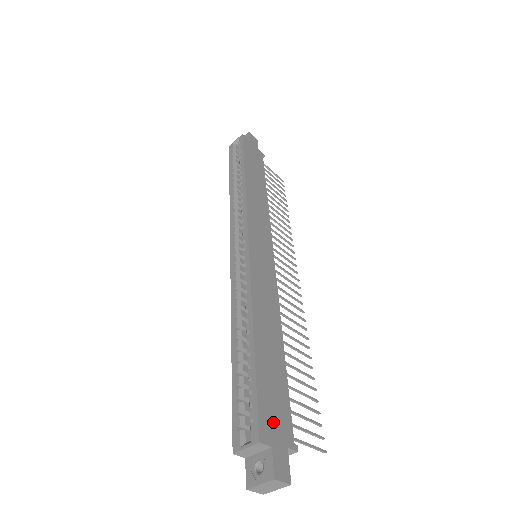
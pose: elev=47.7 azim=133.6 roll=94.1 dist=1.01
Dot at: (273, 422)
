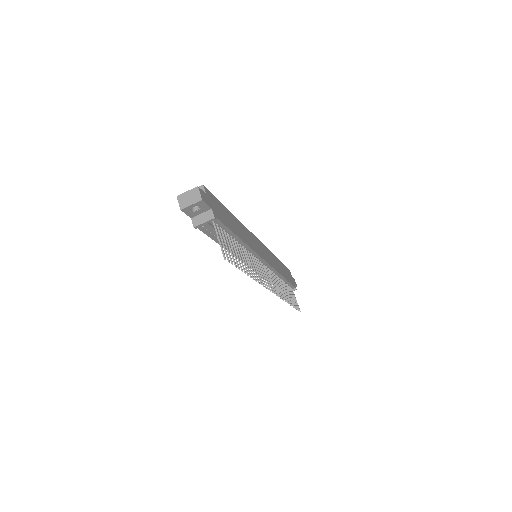
Dot at: (214, 203)
